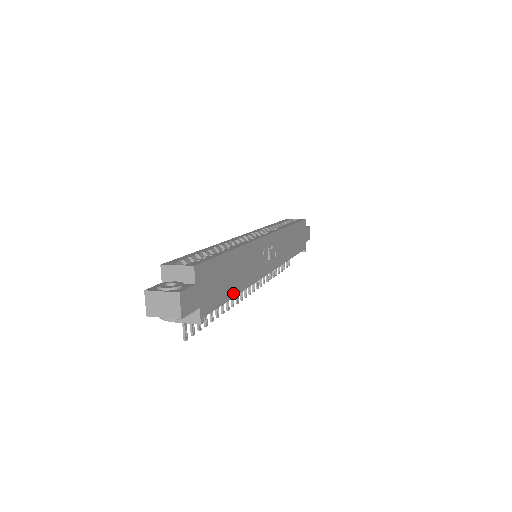
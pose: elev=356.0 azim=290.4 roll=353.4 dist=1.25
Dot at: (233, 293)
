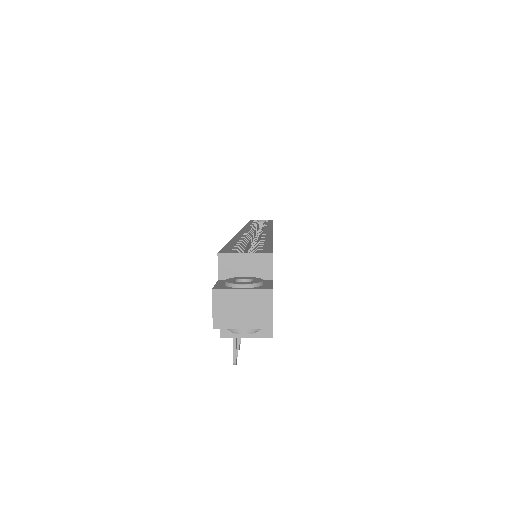
Dot at: occluded
